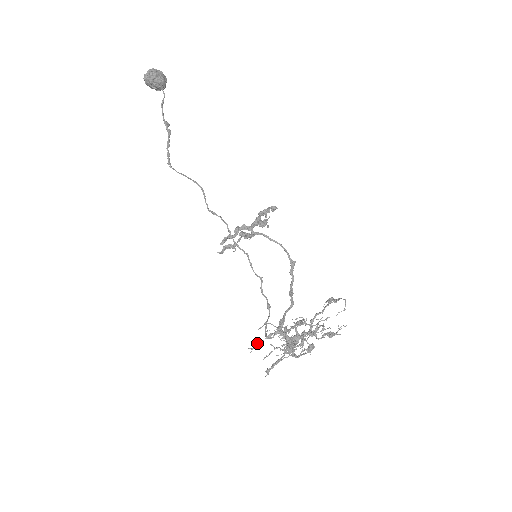
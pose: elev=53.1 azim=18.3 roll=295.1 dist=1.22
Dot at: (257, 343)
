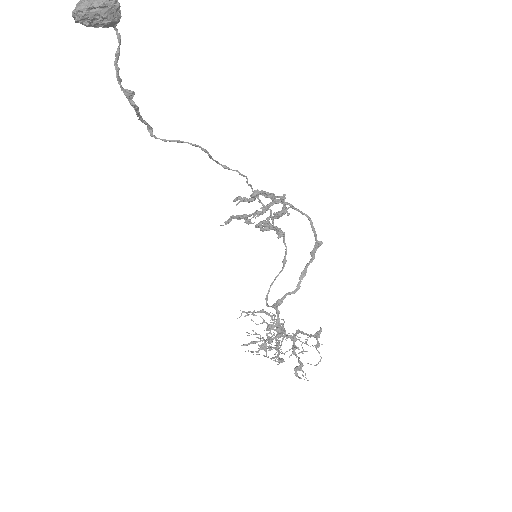
Dot at: (248, 311)
